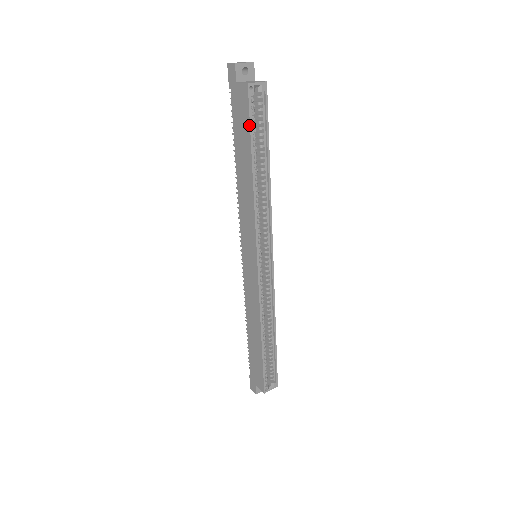
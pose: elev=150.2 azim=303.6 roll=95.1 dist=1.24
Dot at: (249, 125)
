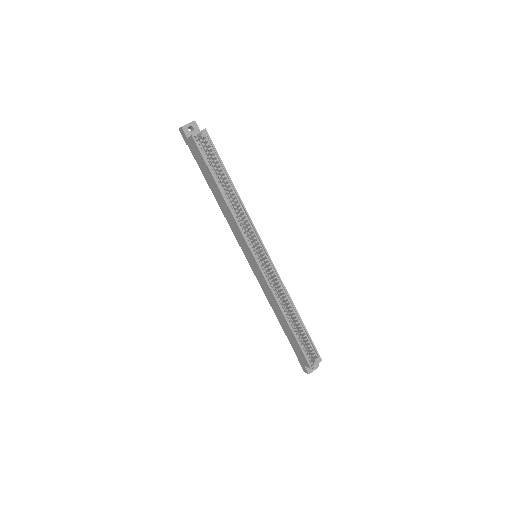
Dot at: (205, 162)
